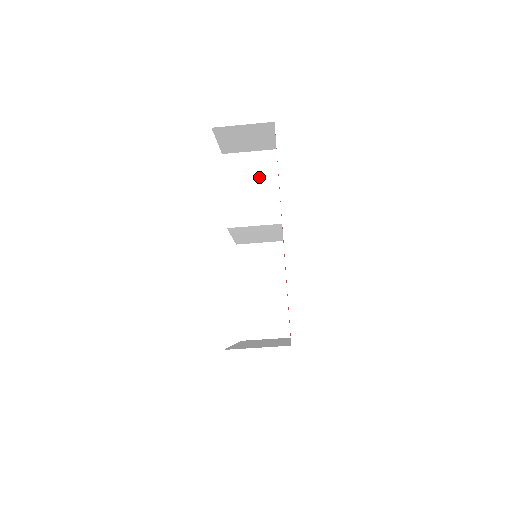
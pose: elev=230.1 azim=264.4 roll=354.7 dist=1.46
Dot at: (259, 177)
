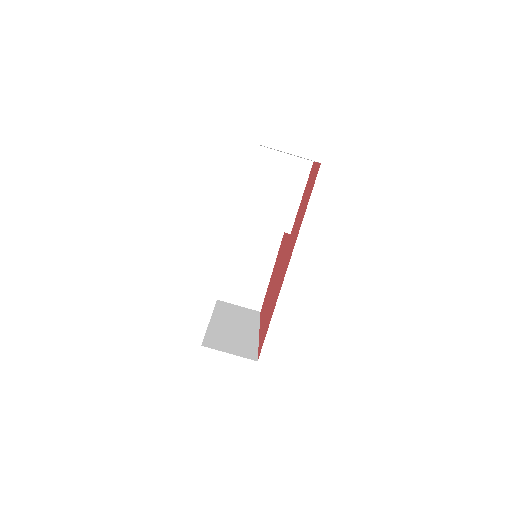
Dot at: (286, 182)
